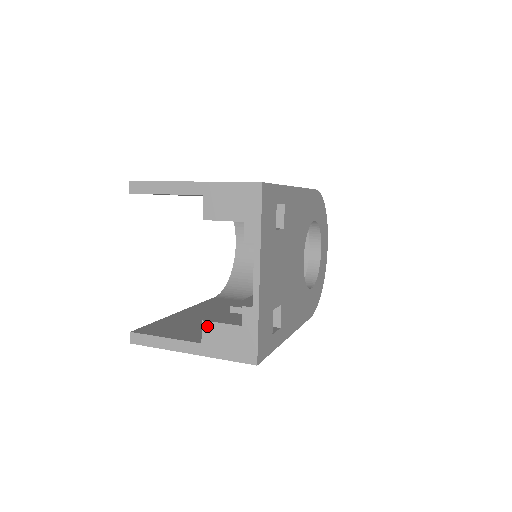
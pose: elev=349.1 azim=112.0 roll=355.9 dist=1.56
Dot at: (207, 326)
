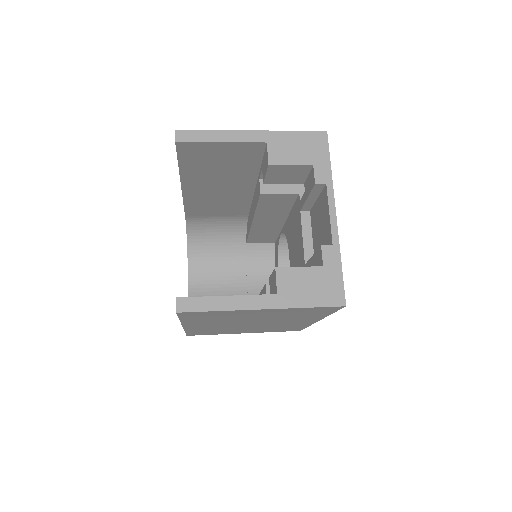
Dot at: (282, 273)
